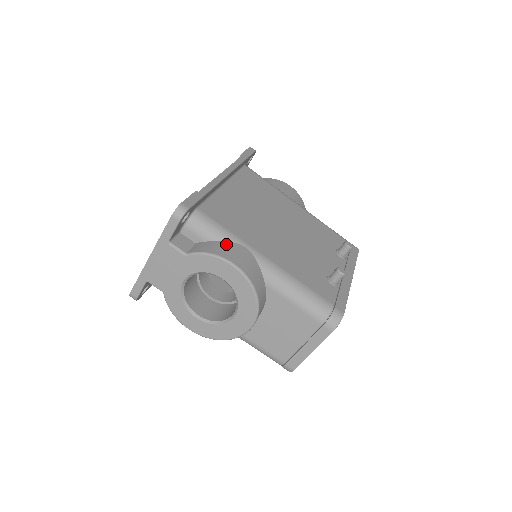
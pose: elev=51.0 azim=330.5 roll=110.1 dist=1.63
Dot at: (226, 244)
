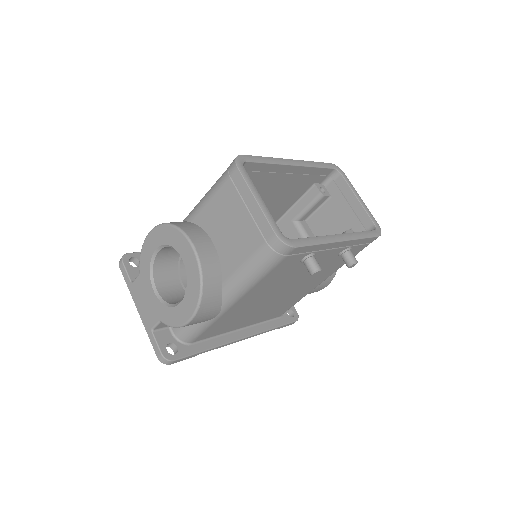
Dot at: occluded
